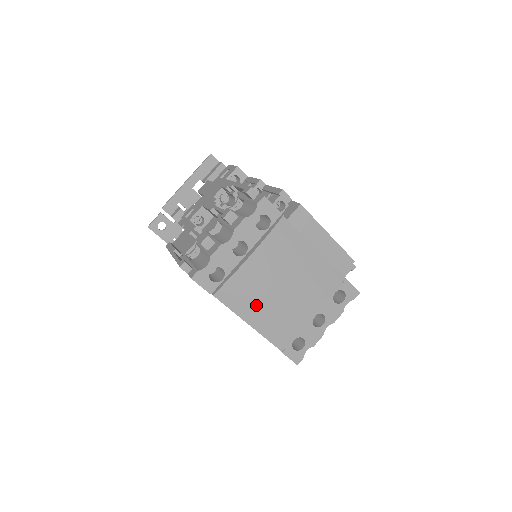
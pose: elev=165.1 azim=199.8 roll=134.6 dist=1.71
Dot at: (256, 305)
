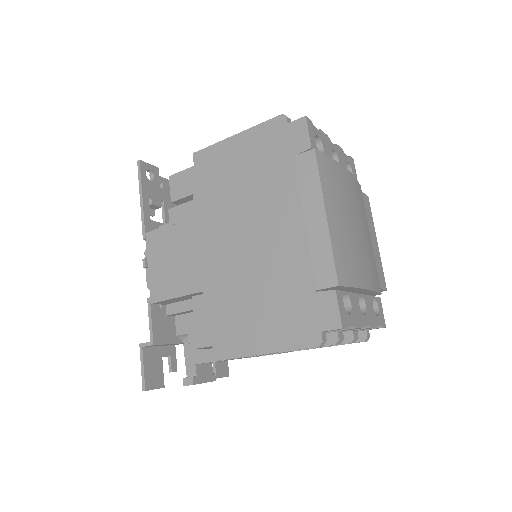
Dot at: (337, 206)
